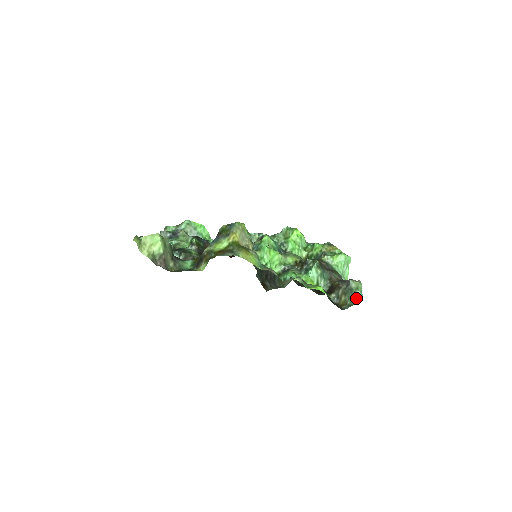
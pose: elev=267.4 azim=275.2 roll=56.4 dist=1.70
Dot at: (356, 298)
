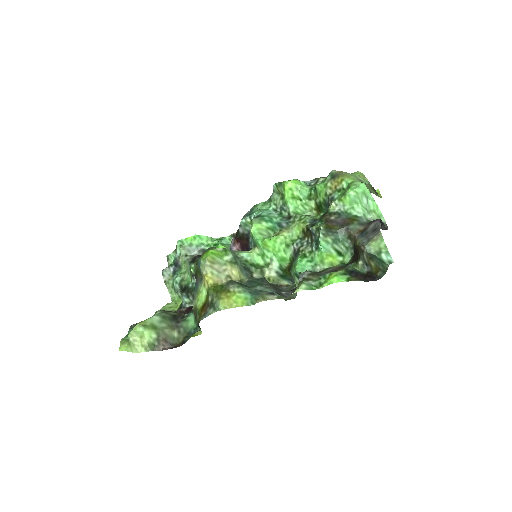
Dot at: (385, 263)
